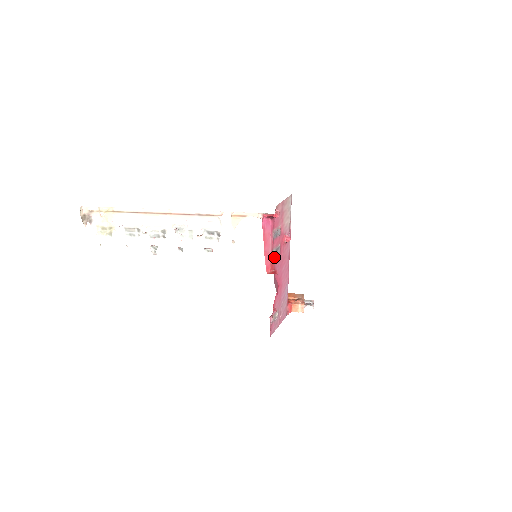
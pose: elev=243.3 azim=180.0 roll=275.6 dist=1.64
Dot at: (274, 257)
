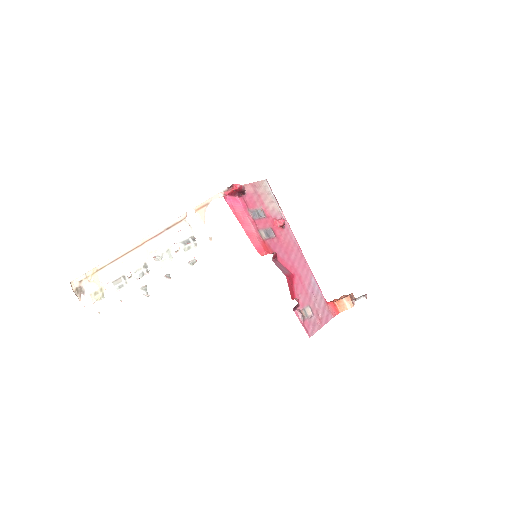
Dot at: (266, 240)
